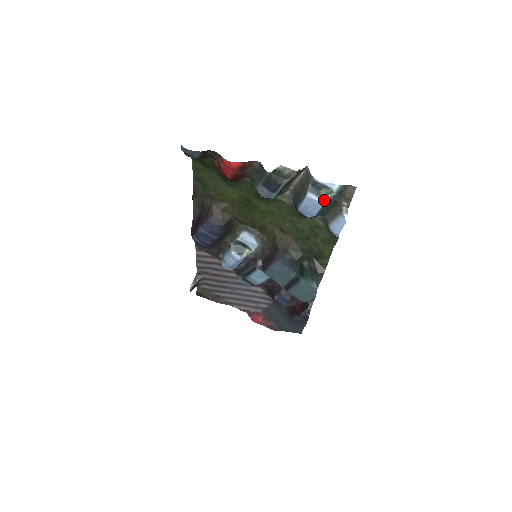
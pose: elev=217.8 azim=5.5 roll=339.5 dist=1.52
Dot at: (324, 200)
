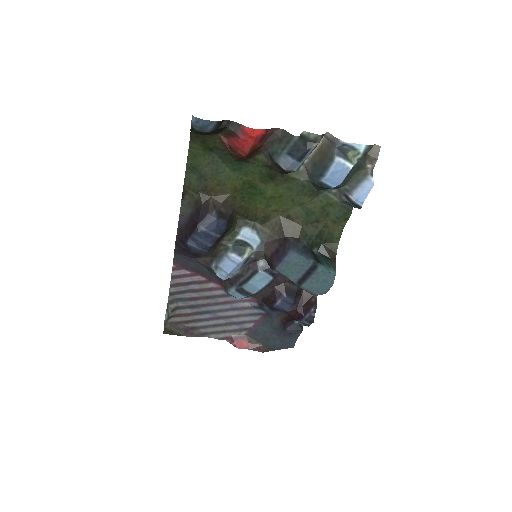
Dot at: (352, 163)
